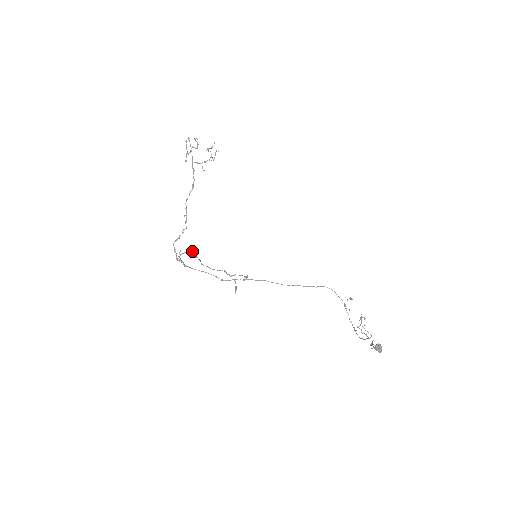
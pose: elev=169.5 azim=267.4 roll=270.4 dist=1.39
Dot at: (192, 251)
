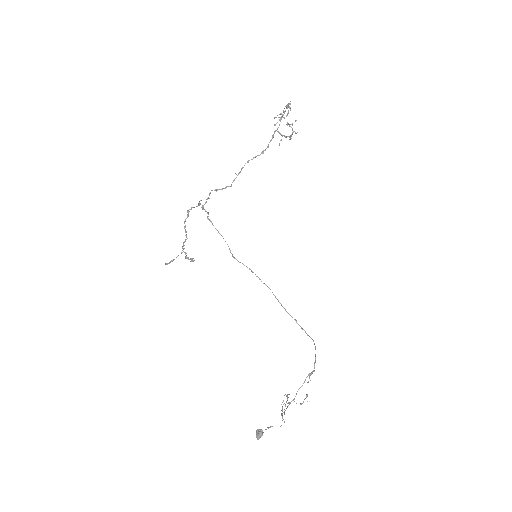
Dot at: occluded
